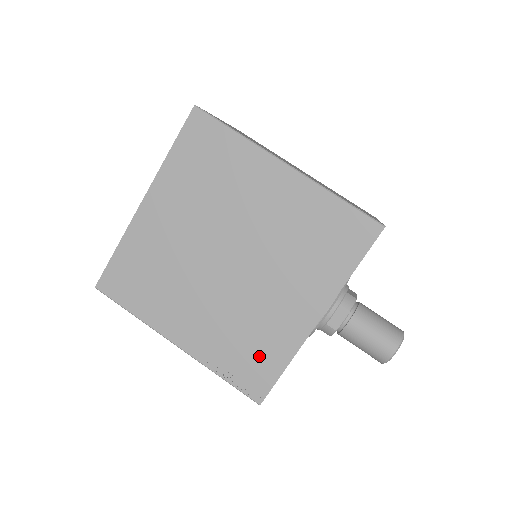
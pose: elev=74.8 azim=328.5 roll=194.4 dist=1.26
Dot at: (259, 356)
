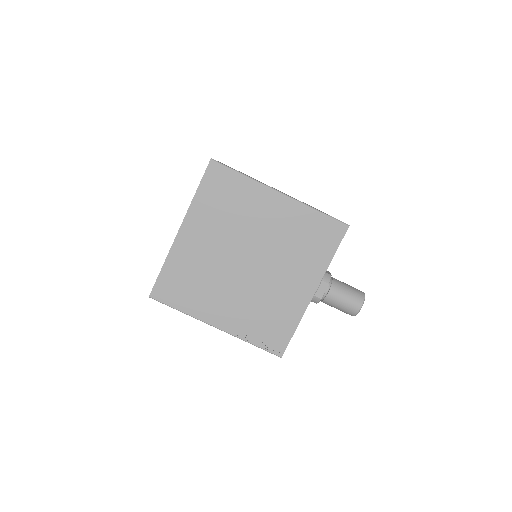
Dot at: (277, 324)
